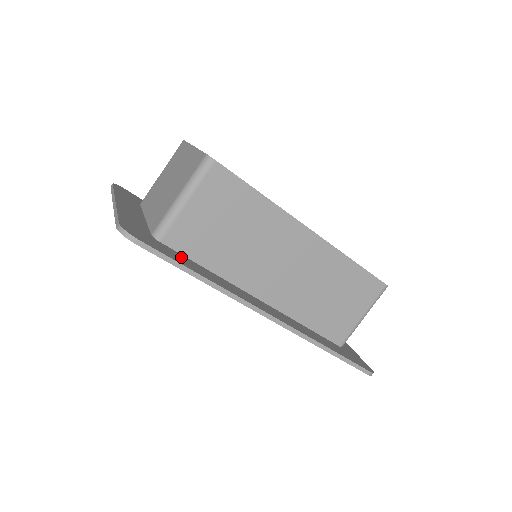
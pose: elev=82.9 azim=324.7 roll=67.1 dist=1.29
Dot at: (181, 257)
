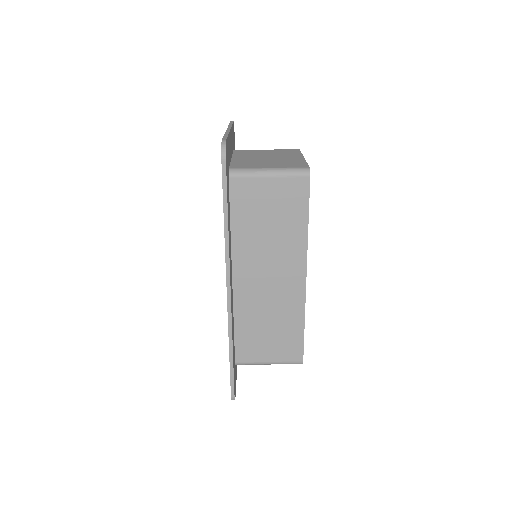
Dot at: occluded
